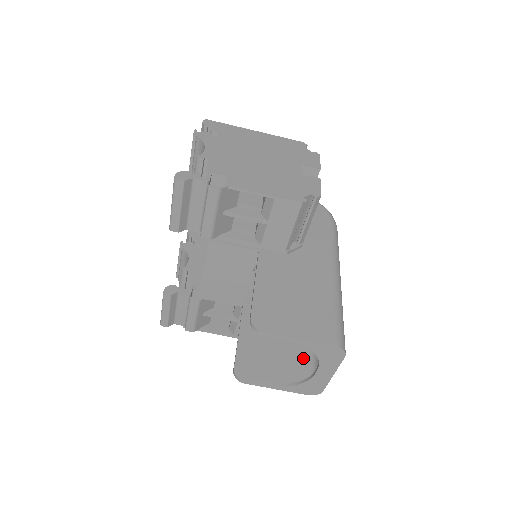
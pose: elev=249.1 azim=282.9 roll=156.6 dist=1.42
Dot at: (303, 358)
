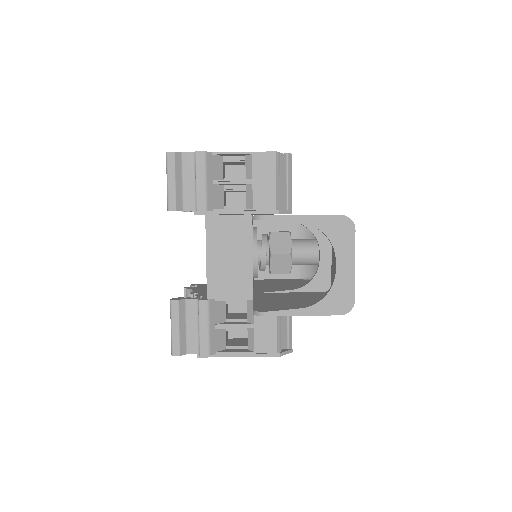
Dot at: occluded
